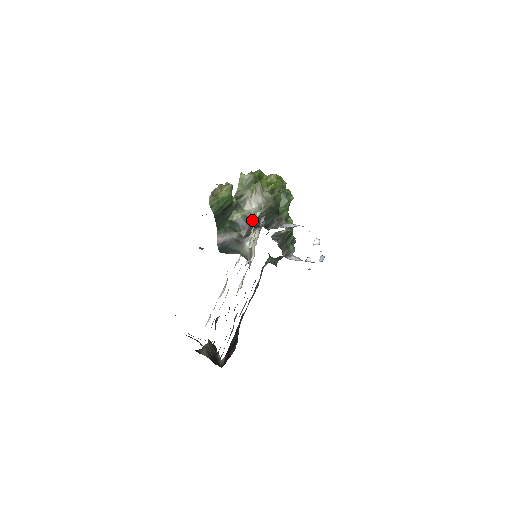
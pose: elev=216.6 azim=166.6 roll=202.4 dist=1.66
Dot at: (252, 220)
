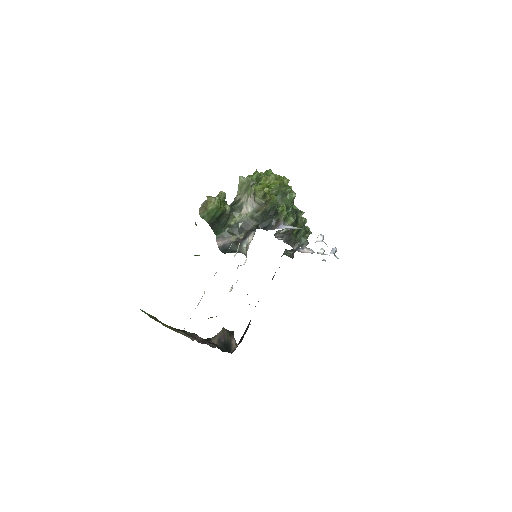
Dot at: (249, 223)
